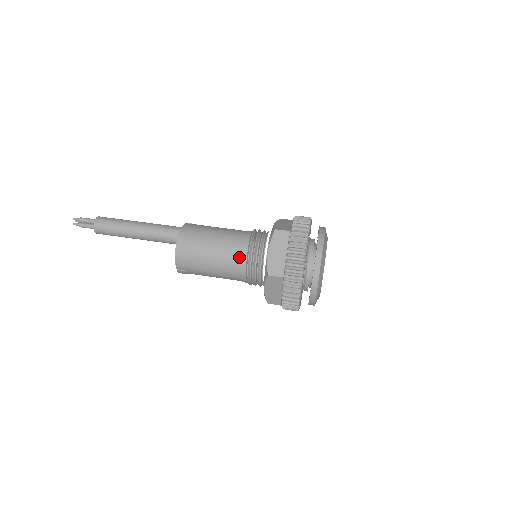
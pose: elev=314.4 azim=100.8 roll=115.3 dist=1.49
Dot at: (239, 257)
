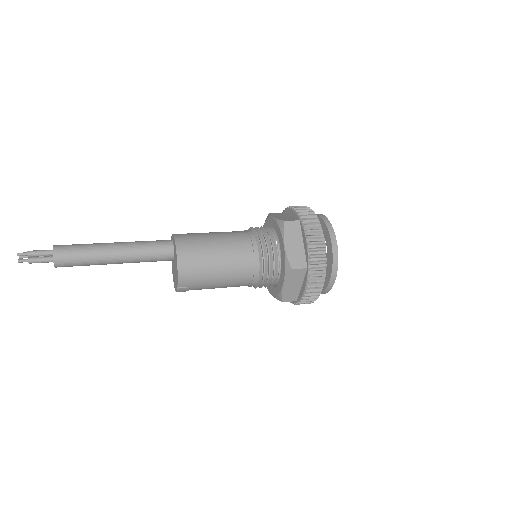
Dot at: (250, 258)
